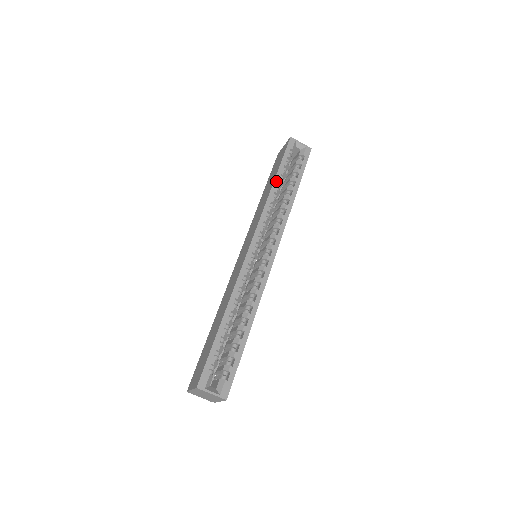
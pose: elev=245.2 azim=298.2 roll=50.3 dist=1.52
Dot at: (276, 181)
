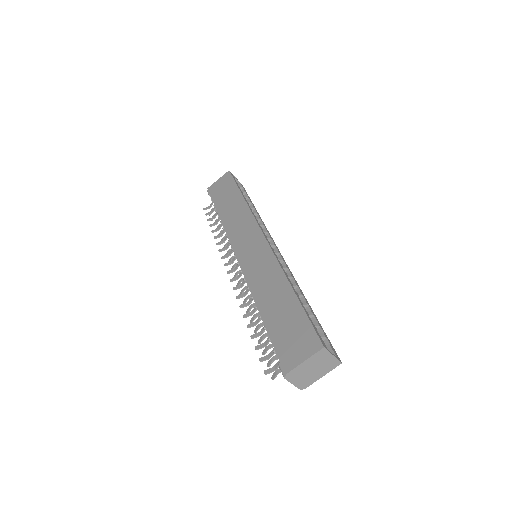
Dot at: (244, 197)
